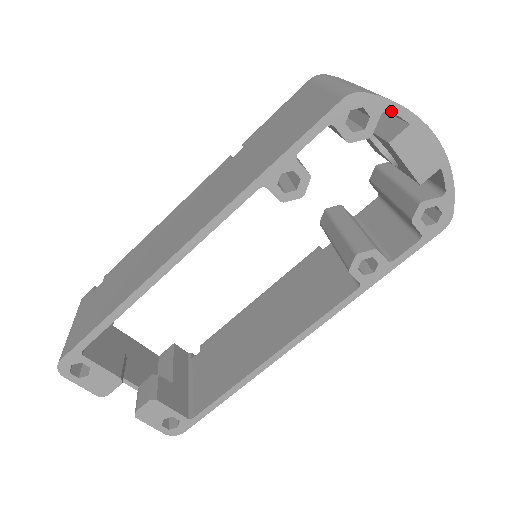
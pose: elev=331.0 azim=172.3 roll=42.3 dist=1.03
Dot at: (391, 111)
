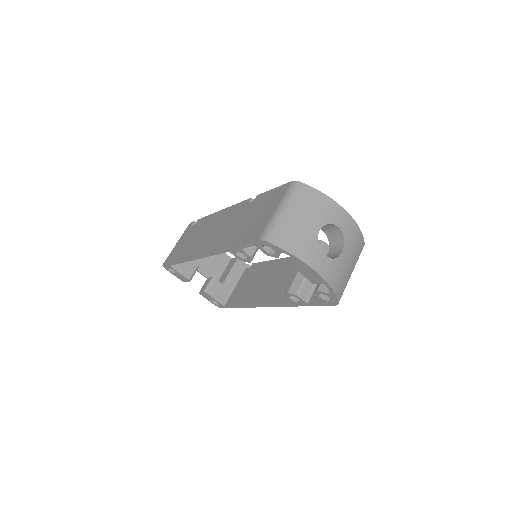
Dot at: (286, 253)
